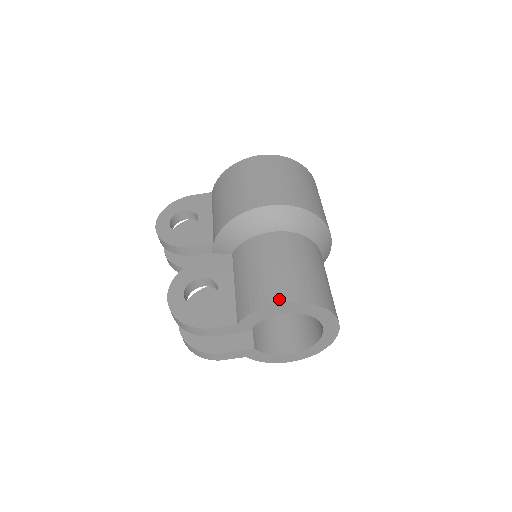
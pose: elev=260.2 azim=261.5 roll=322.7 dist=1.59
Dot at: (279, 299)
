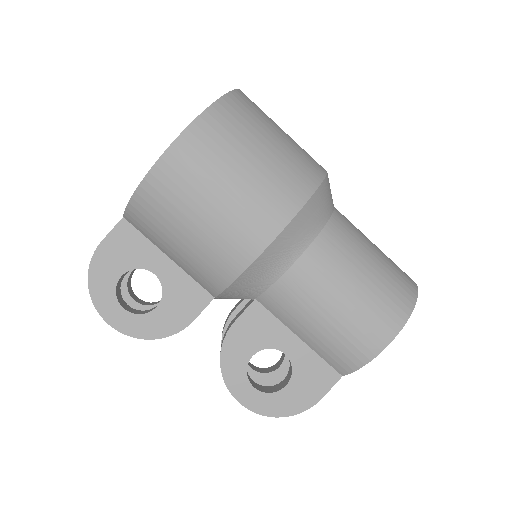
Dot at: (384, 341)
